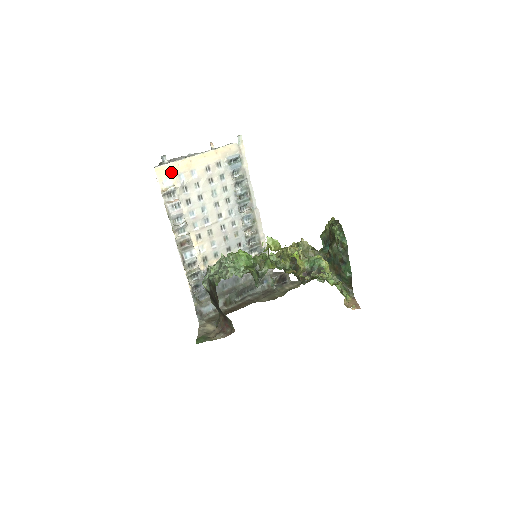
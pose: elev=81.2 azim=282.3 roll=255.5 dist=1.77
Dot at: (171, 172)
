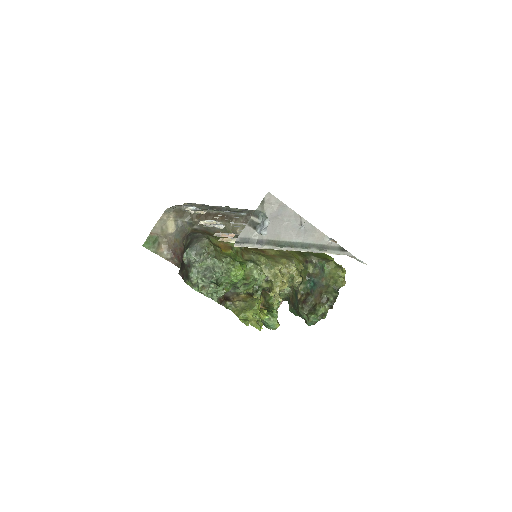
Dot at: occluded
